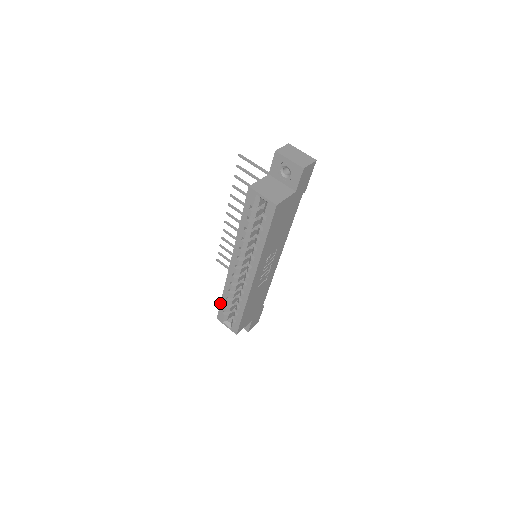
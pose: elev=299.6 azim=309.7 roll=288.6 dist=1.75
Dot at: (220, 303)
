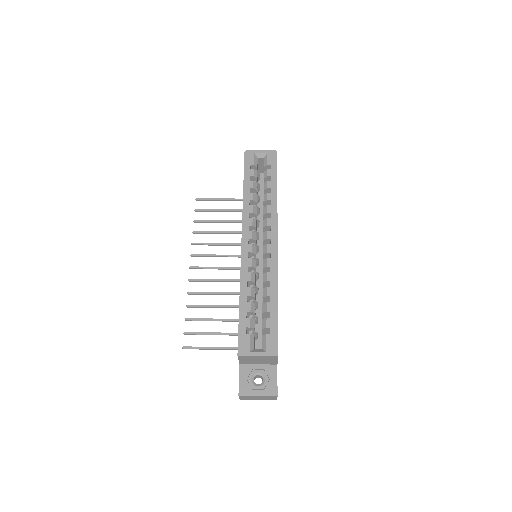
Dot at: occluded
